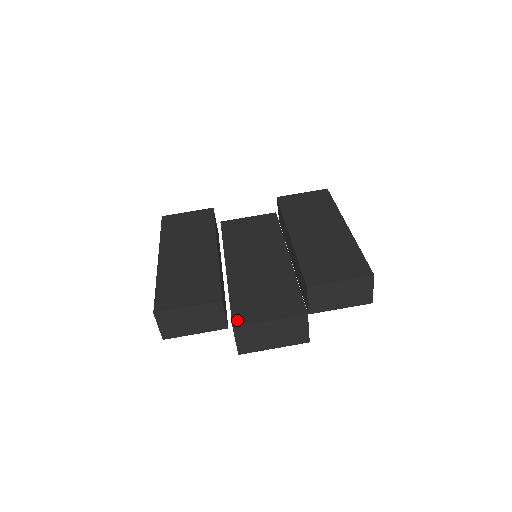
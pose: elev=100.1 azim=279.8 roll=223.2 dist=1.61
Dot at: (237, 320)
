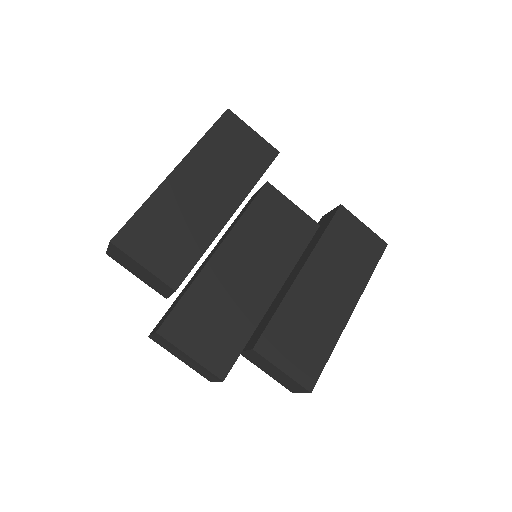
Dot at: (166, 328)
